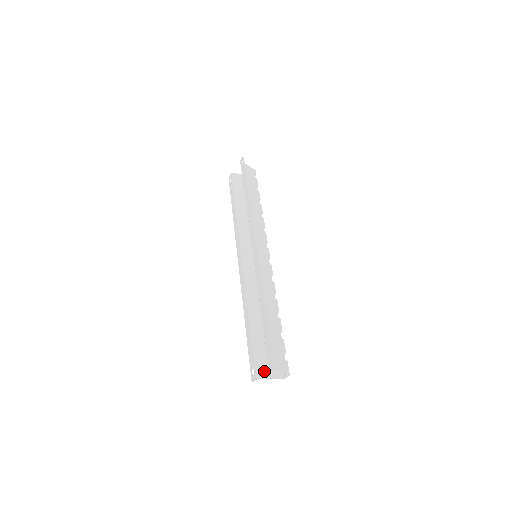
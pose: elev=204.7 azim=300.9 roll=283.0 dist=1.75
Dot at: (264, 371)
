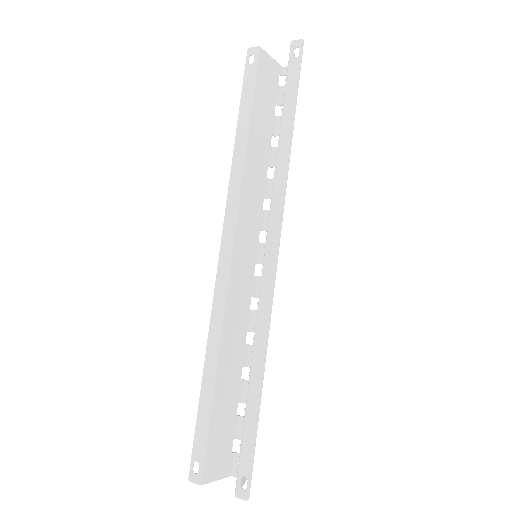
Dot at: (213, 469)
